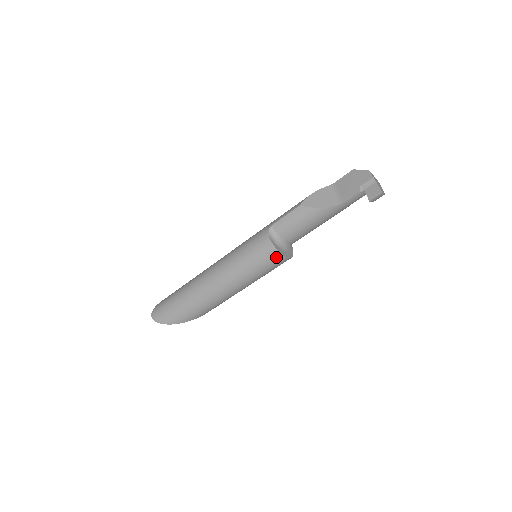
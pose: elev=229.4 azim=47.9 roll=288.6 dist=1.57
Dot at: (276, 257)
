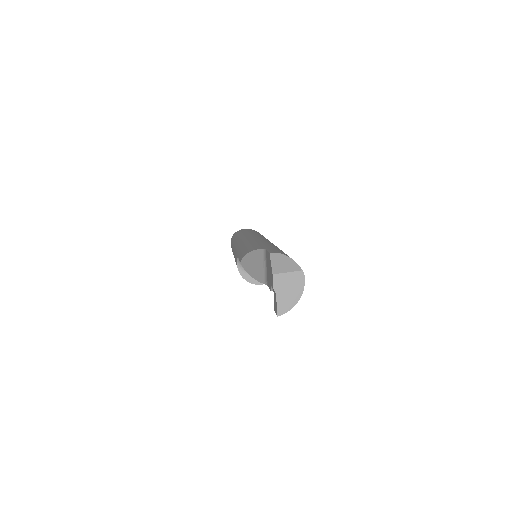
Dot at: occluded
